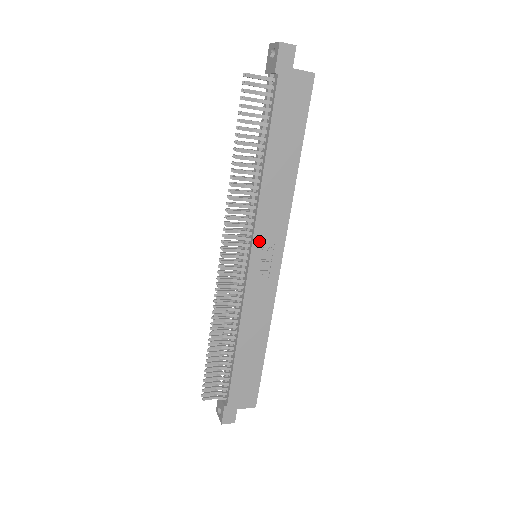
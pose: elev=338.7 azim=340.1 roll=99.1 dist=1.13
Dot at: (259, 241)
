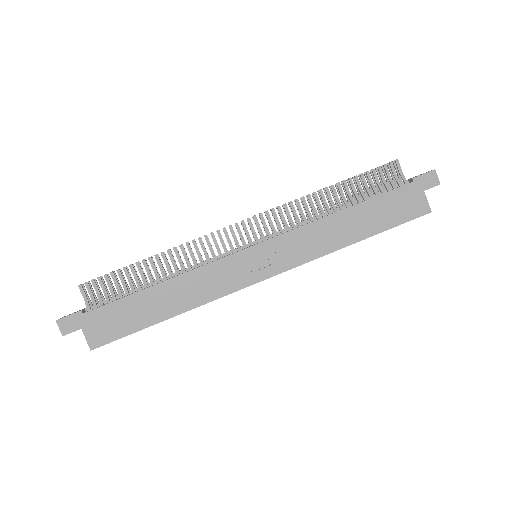
Dot at: (274, 245)
